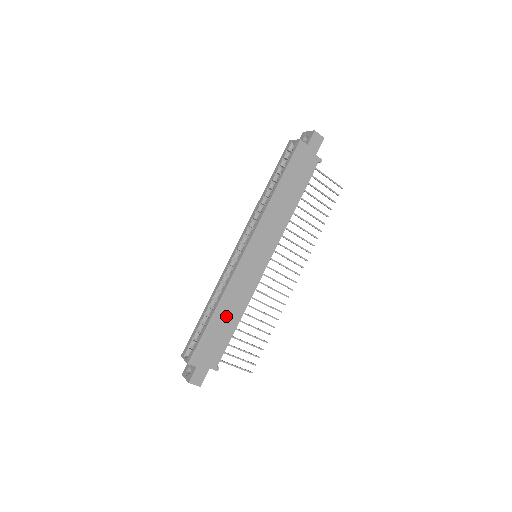
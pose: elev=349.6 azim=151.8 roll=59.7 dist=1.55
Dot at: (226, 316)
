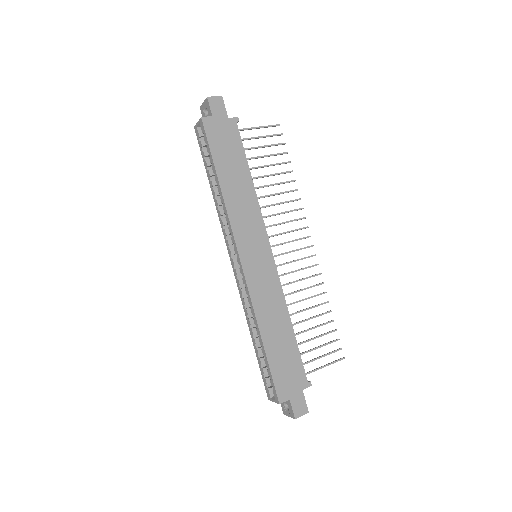
Dot at: (276, 333)
